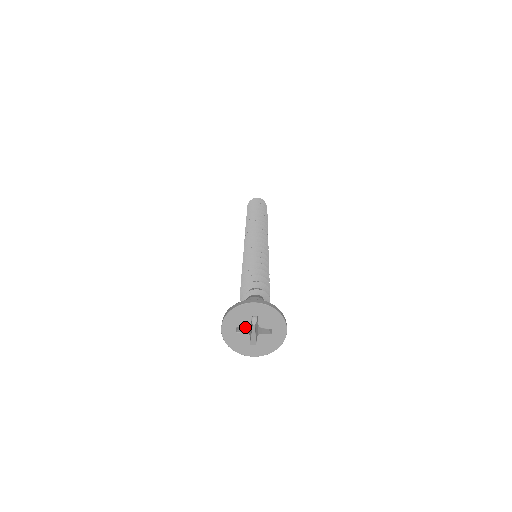
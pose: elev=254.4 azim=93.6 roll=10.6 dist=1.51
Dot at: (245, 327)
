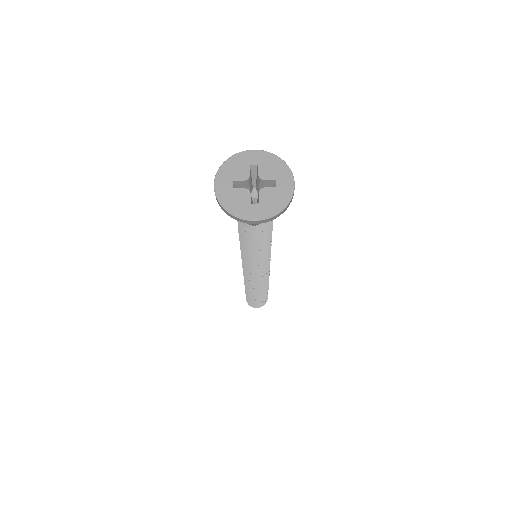
Dot at: occluded
